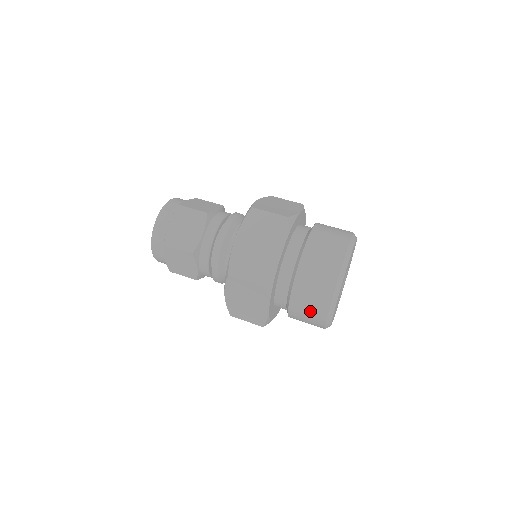
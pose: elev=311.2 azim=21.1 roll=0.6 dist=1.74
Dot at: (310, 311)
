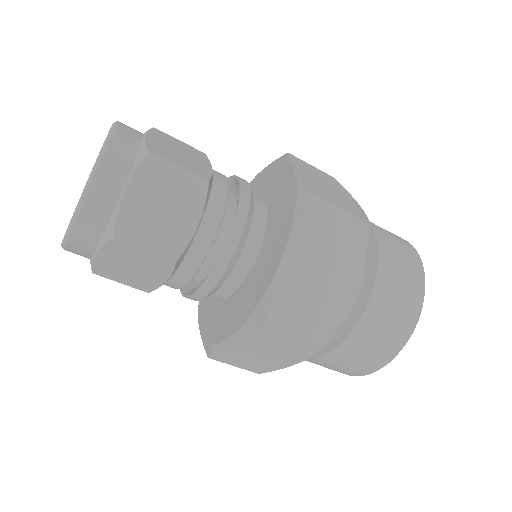
Dot at: (401, 298)
